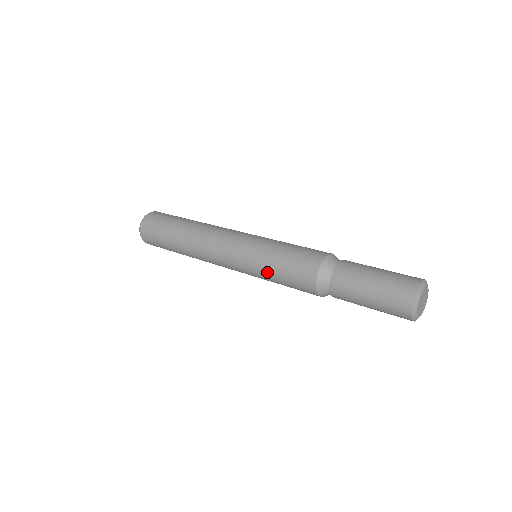
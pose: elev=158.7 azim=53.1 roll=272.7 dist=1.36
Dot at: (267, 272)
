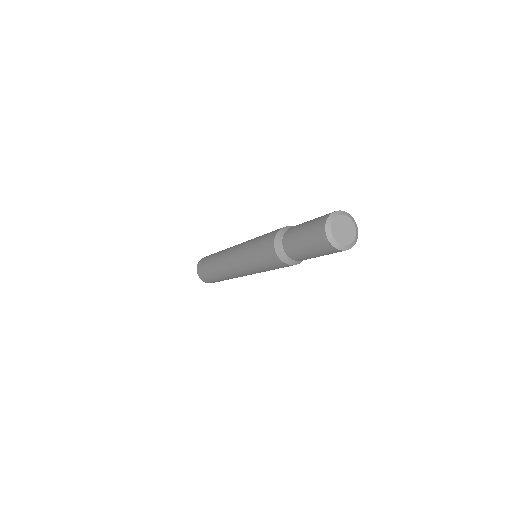
Dot at: (260, 269)
